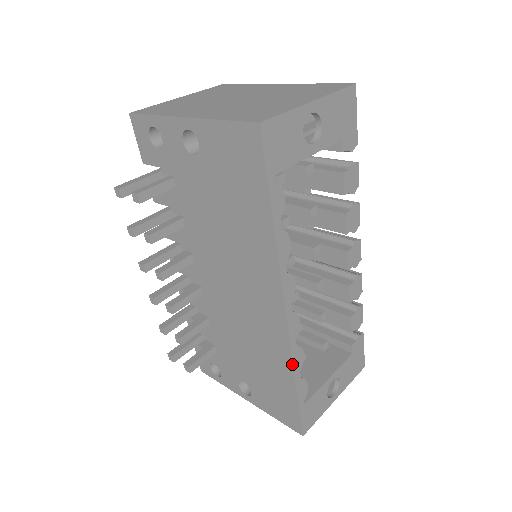
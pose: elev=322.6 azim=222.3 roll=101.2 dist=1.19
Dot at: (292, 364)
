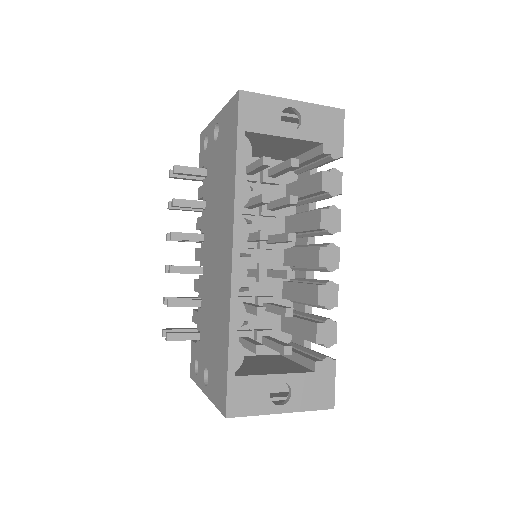
Dot at: (229, 314)
